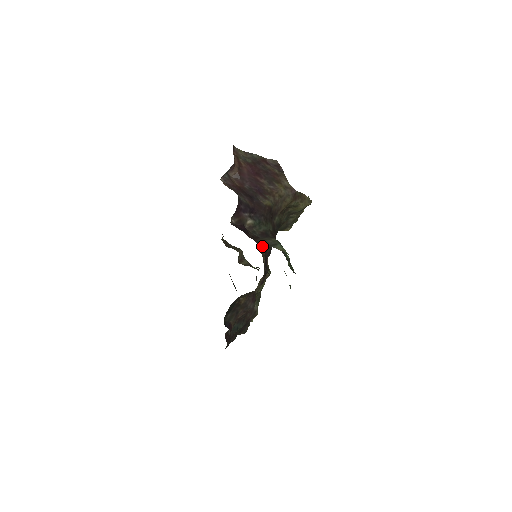
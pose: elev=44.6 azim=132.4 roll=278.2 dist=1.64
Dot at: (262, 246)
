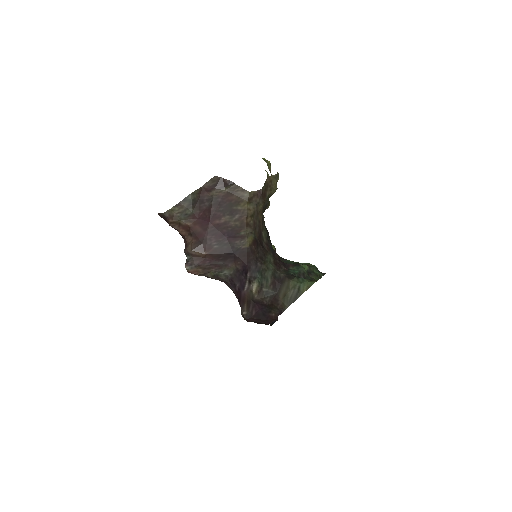
Dot at: occluded
